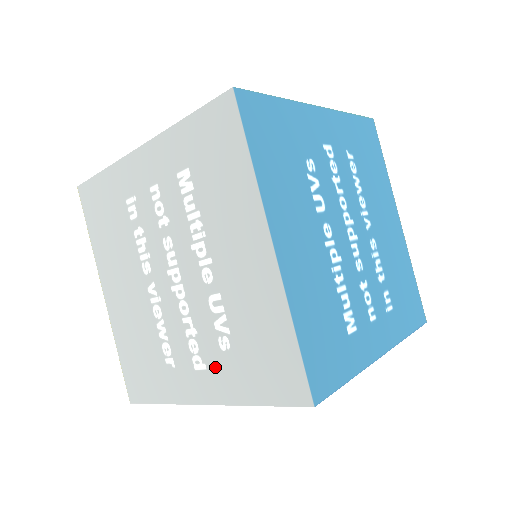
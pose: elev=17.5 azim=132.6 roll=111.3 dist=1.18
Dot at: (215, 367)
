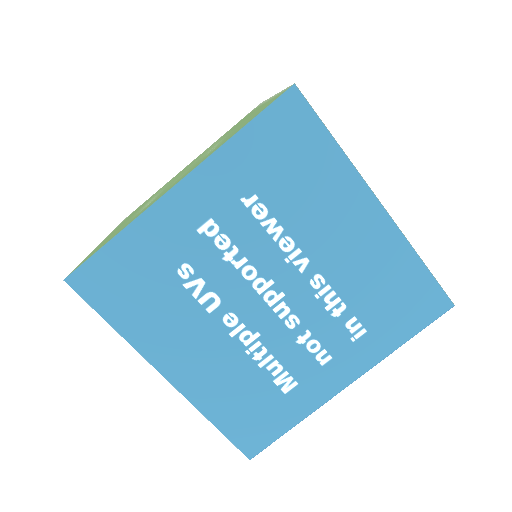
Dot at: occluded
